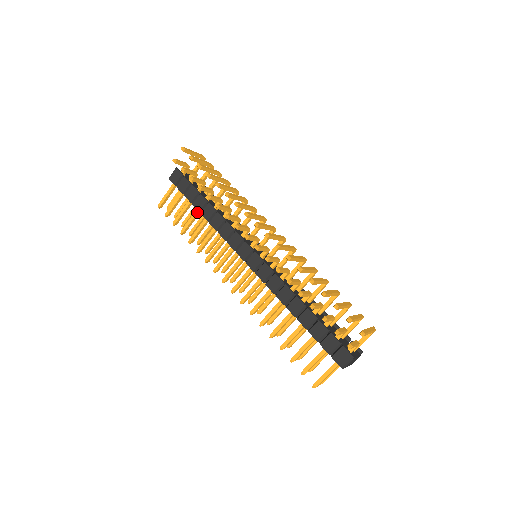
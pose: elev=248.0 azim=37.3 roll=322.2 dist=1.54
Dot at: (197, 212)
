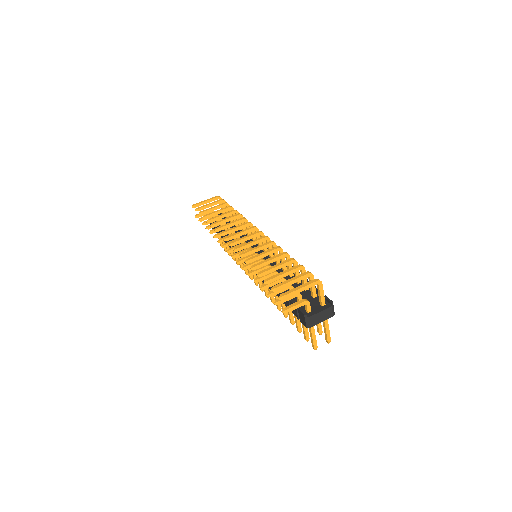
Dot at: occluded
